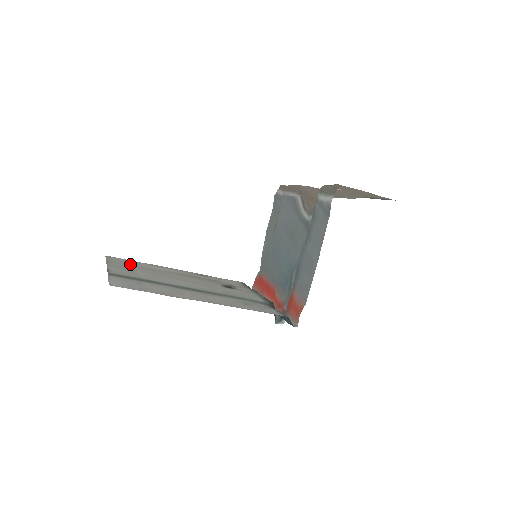
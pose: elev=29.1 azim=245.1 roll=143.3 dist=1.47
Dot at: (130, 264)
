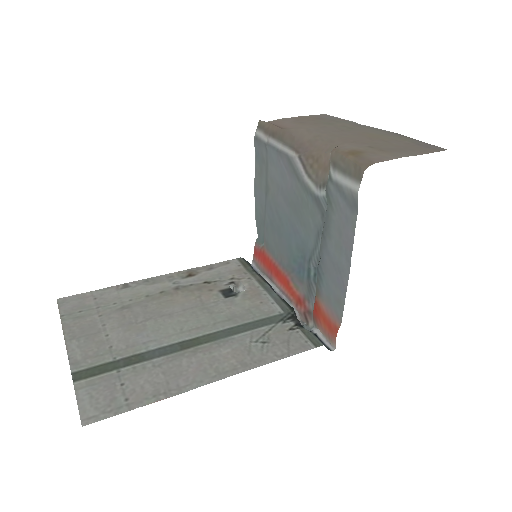
Dot at: (94, 308)
